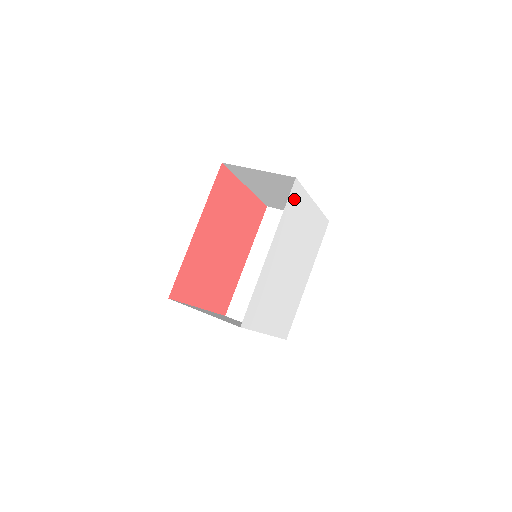
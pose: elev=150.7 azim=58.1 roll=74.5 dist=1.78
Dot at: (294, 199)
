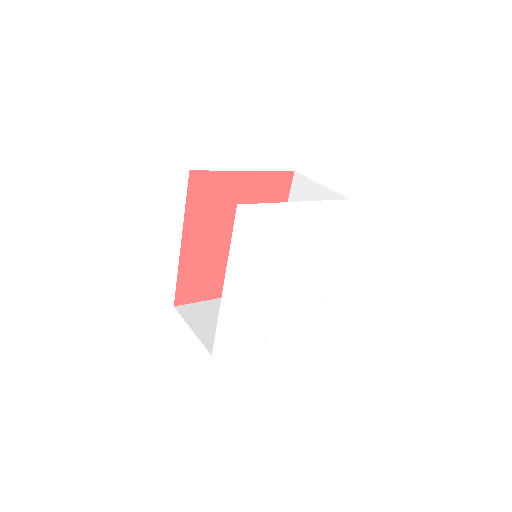
Dot at: (247, 223)
